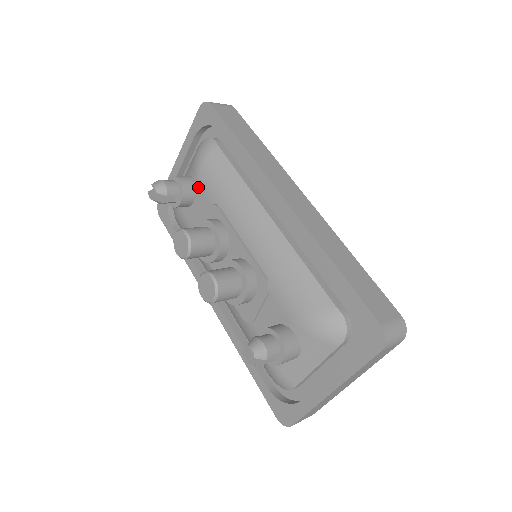
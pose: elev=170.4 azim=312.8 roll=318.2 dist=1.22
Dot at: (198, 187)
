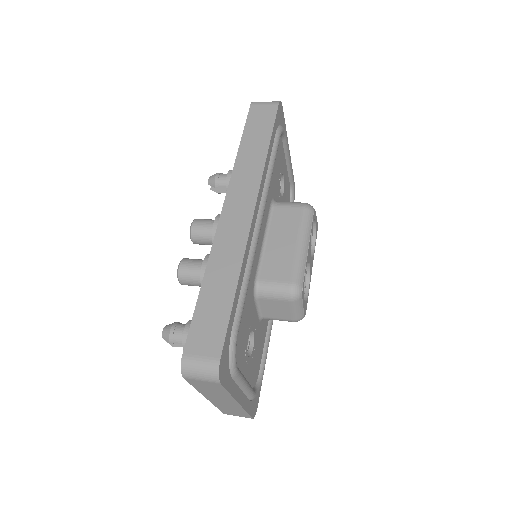
Dot at: occluded
